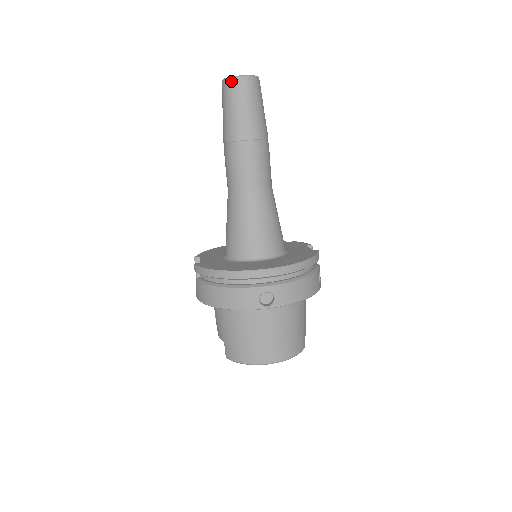
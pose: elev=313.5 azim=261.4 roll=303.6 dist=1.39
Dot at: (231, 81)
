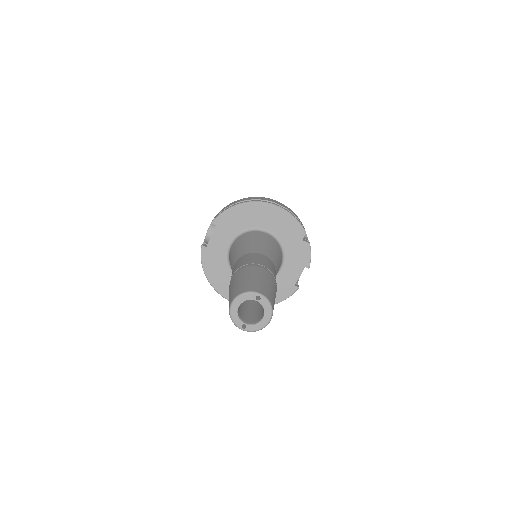
Dot at: (232, 321)
